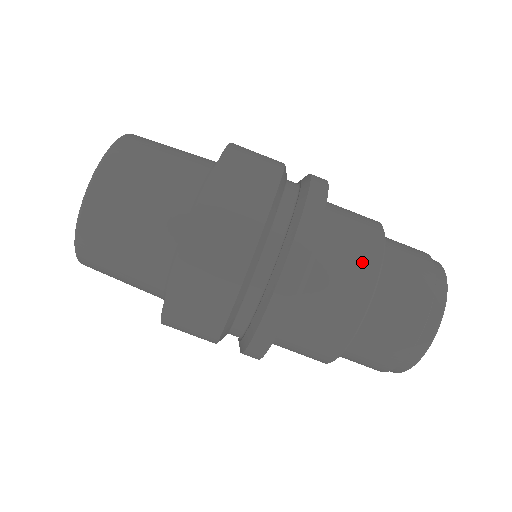
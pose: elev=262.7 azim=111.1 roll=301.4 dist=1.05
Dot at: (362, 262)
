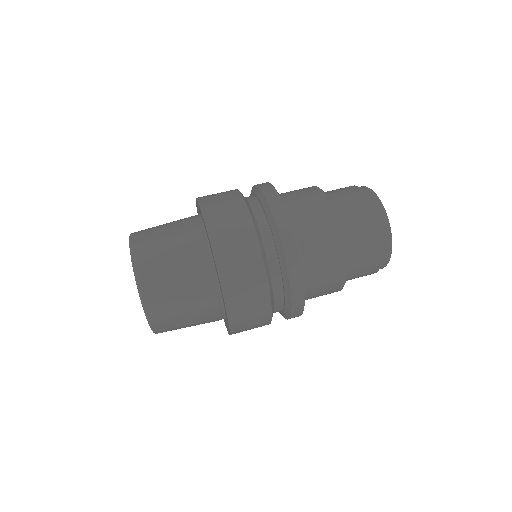
Dot at: (326, 225)
